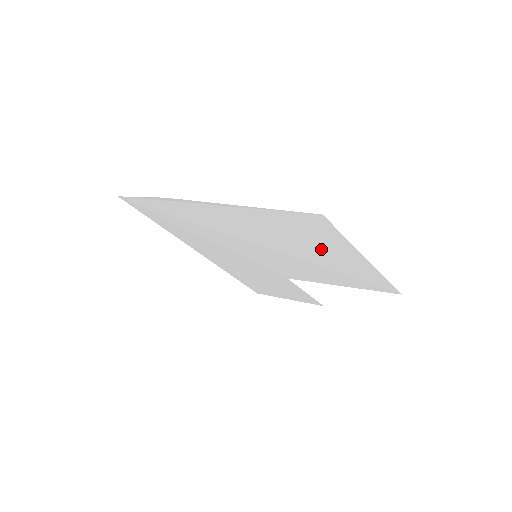
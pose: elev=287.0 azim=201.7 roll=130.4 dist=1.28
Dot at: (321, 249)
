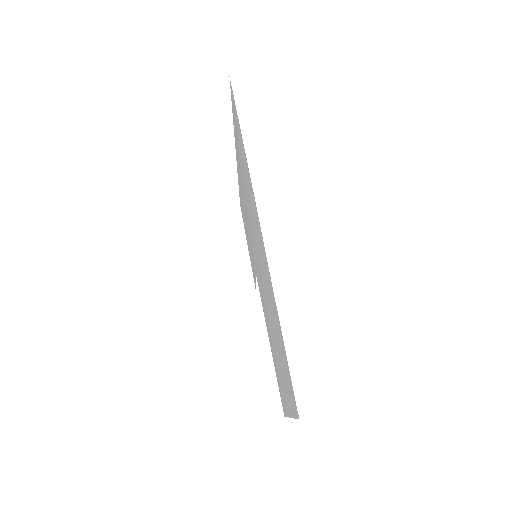
Dot at: (281, 367)
